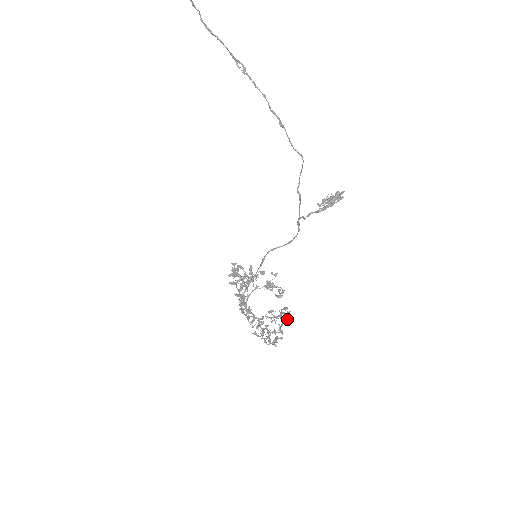
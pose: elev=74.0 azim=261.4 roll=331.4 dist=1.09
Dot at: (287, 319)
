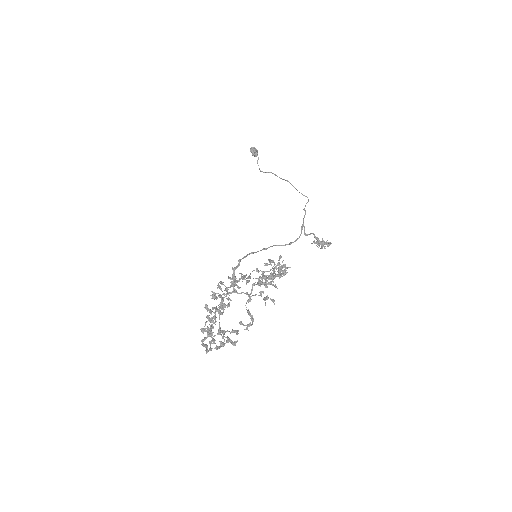
Dot at: (287, 272)
